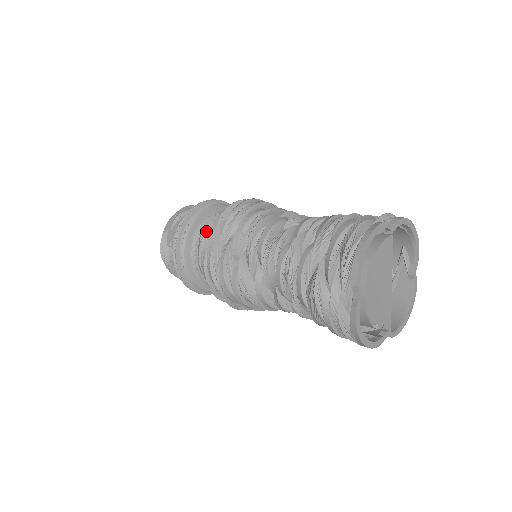
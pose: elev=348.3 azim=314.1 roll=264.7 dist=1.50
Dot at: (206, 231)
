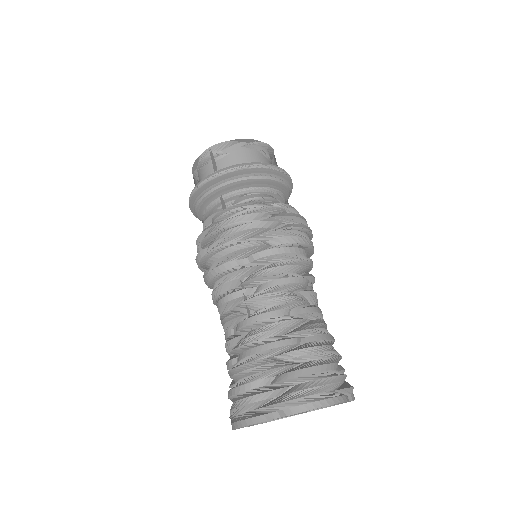
Dot at: (197, 242)
